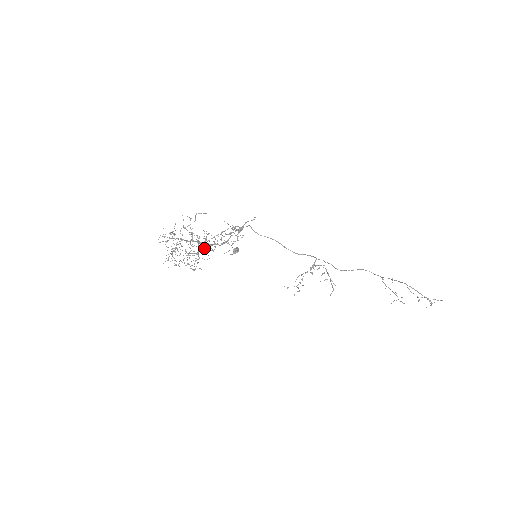
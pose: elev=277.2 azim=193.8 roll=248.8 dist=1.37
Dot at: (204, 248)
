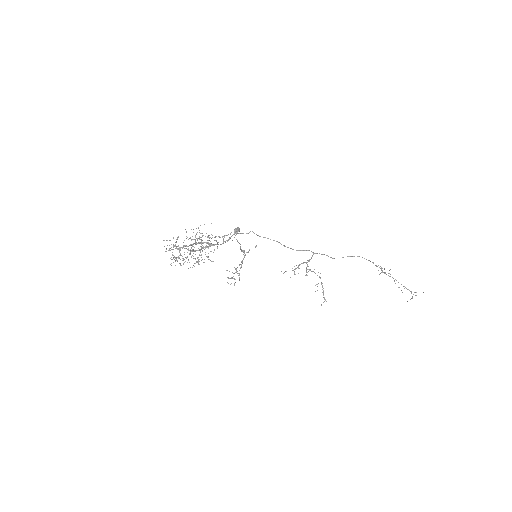
Dot at: occluded
